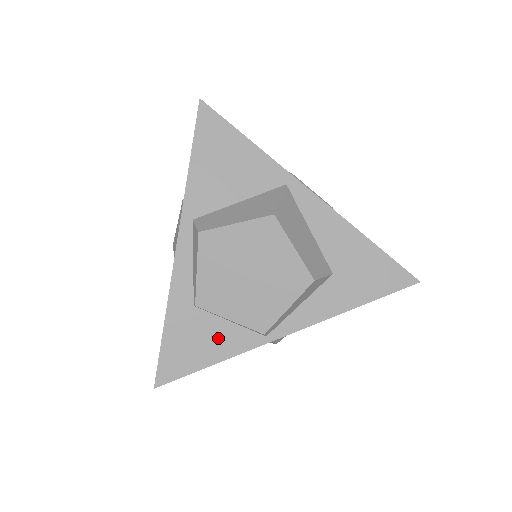
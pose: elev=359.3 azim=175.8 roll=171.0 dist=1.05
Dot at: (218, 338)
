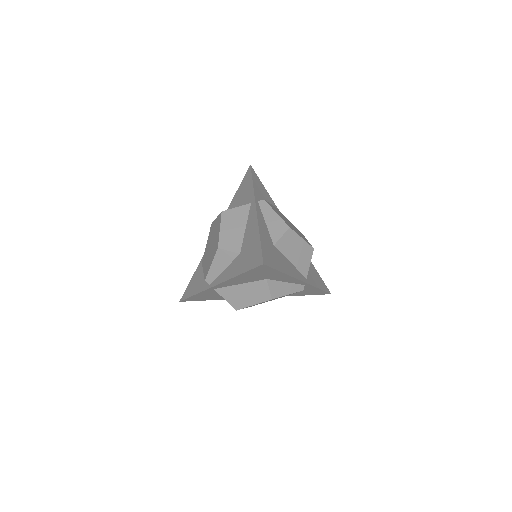
Dot at: (200, 282)
